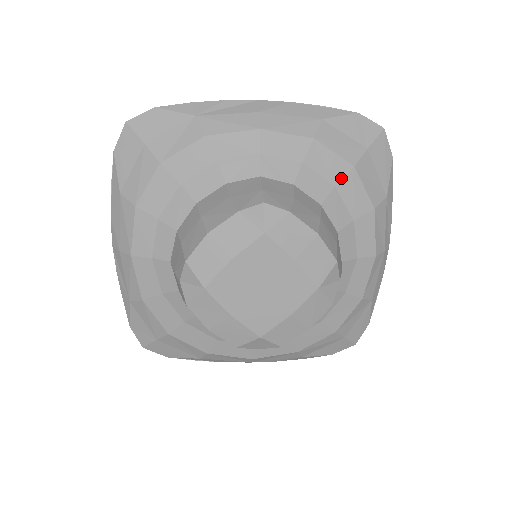
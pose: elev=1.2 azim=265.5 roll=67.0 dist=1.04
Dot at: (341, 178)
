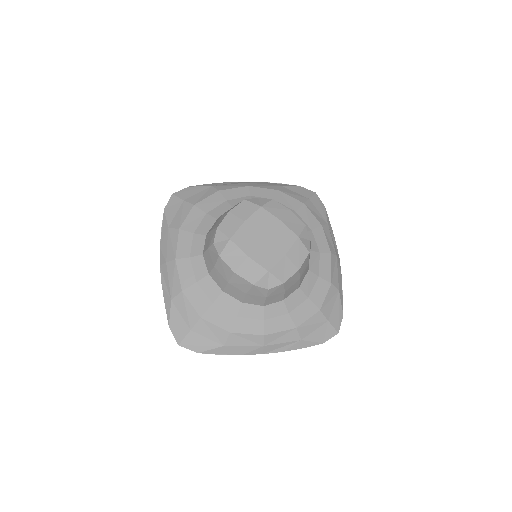
Dot at: (298, 208)
